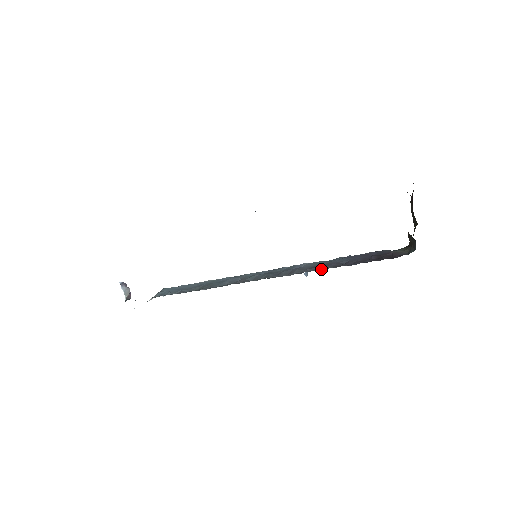
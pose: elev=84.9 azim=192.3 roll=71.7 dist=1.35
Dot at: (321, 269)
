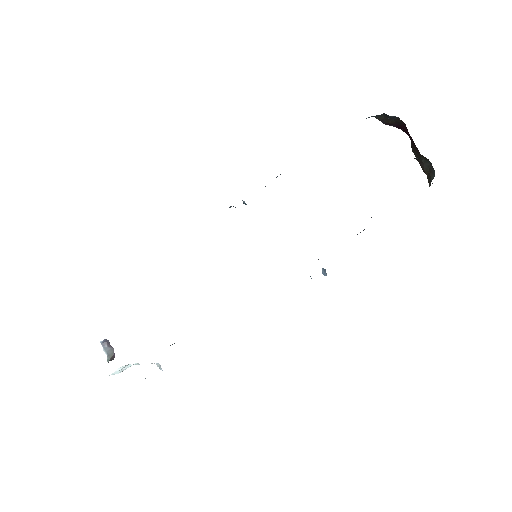
Dot at: occluded
